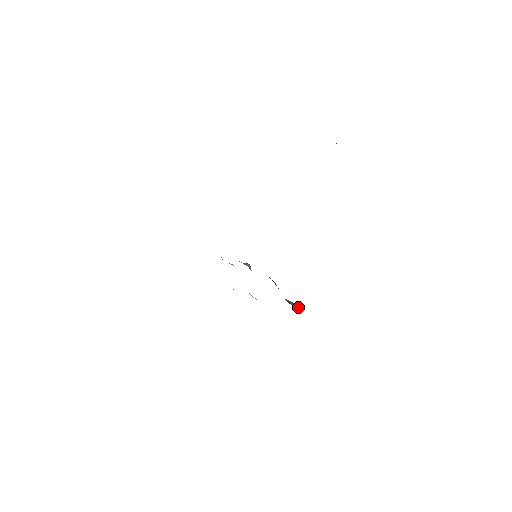
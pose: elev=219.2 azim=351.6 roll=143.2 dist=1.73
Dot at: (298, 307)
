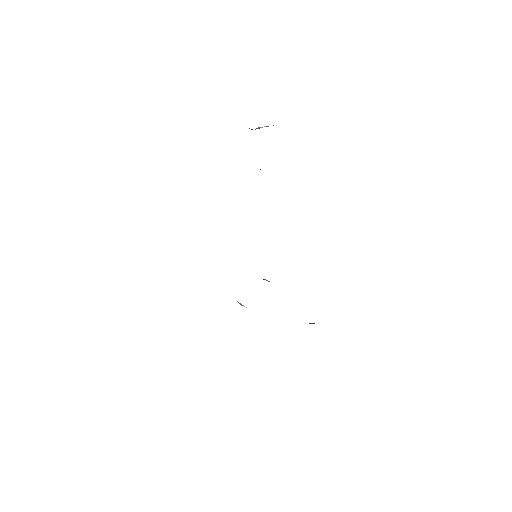
Dot at: occluded
